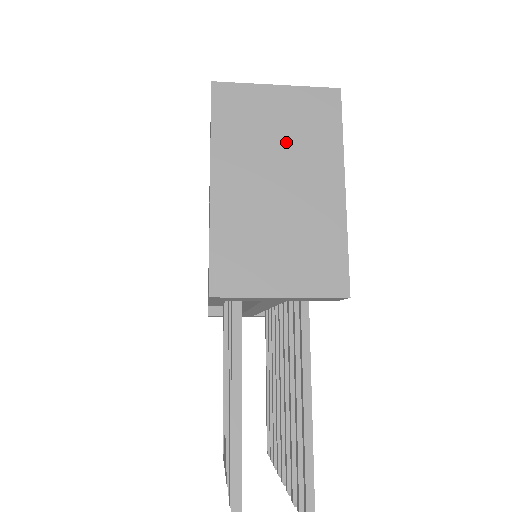
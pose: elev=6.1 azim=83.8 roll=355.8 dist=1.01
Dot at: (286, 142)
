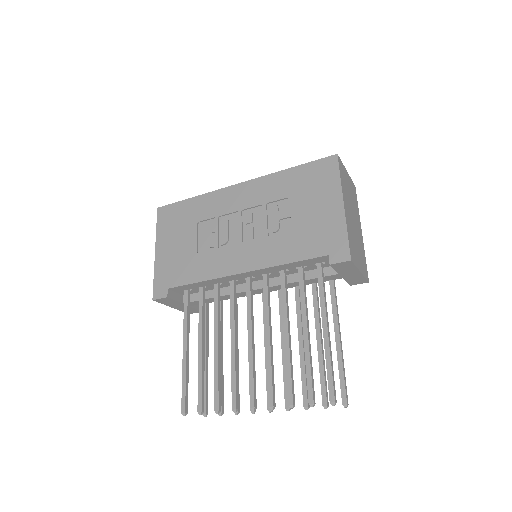
Dot at: (352, 200)
